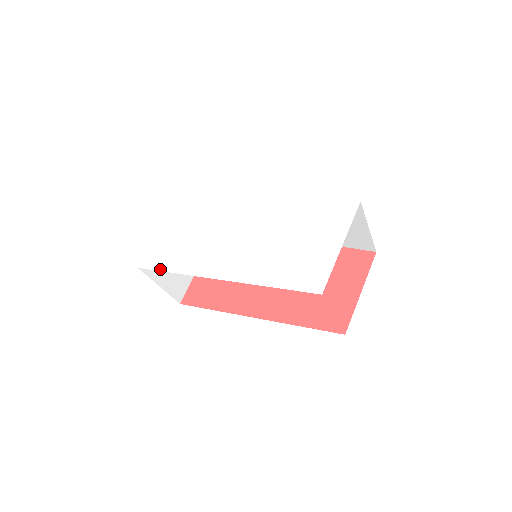
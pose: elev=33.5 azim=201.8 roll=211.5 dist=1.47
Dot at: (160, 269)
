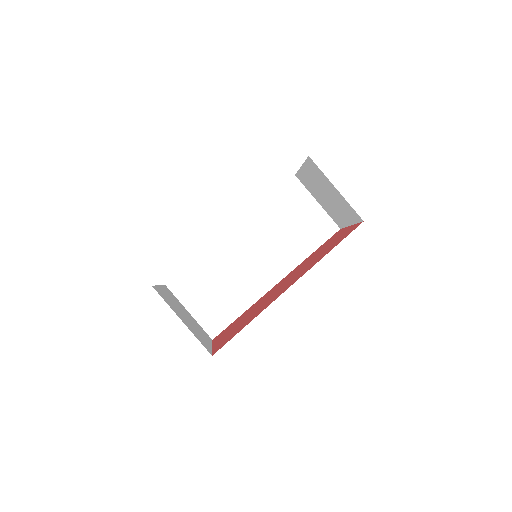
Dot at: occluded
